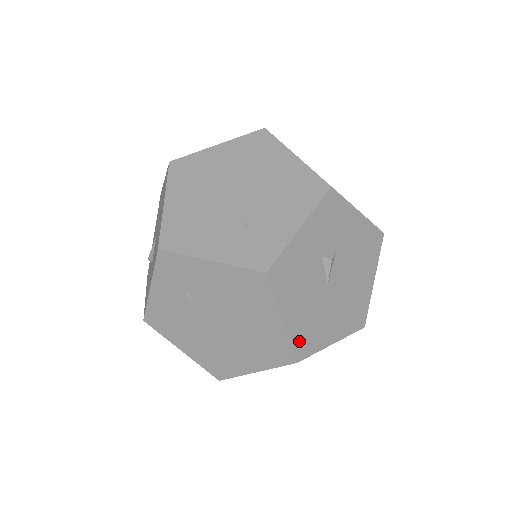
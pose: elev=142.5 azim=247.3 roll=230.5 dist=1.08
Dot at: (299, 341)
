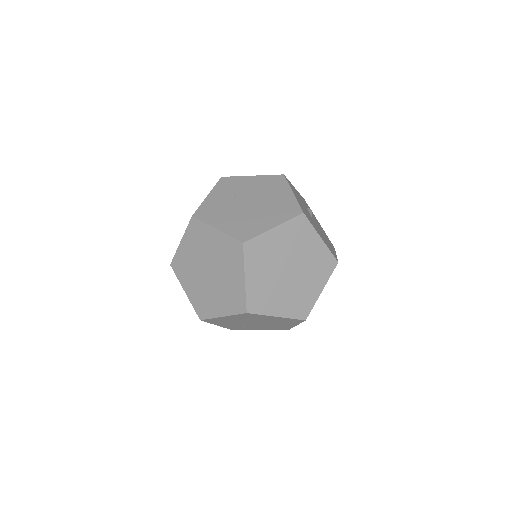
Dot at: (303, 209)
